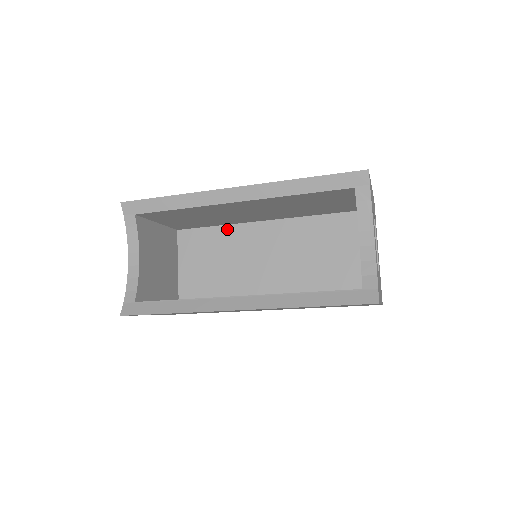
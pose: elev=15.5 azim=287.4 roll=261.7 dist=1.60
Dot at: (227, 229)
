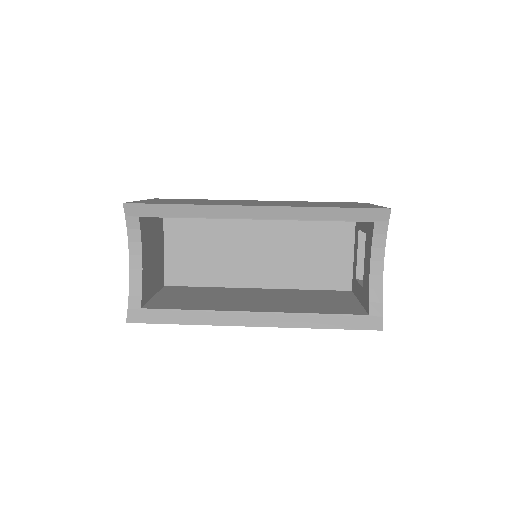
Dot at: occluded
